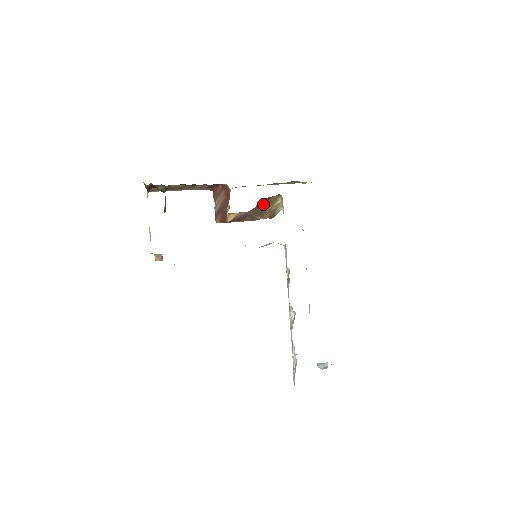
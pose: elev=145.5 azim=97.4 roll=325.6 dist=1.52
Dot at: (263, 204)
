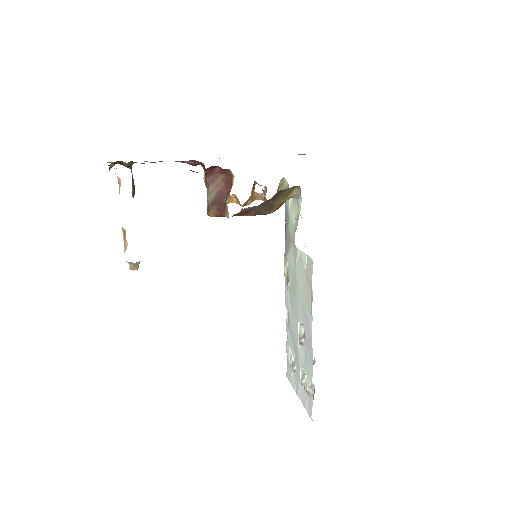
Dot at: (275, 196)
